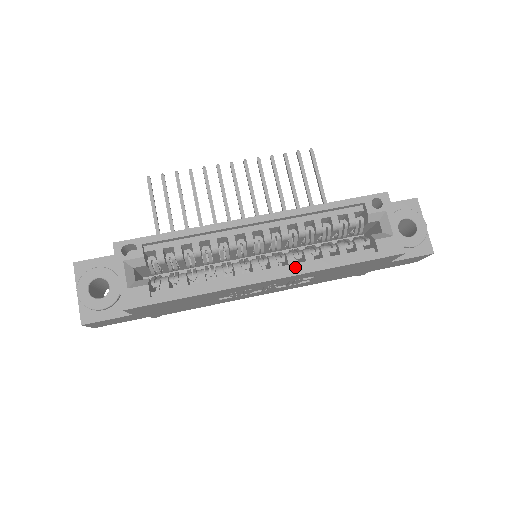
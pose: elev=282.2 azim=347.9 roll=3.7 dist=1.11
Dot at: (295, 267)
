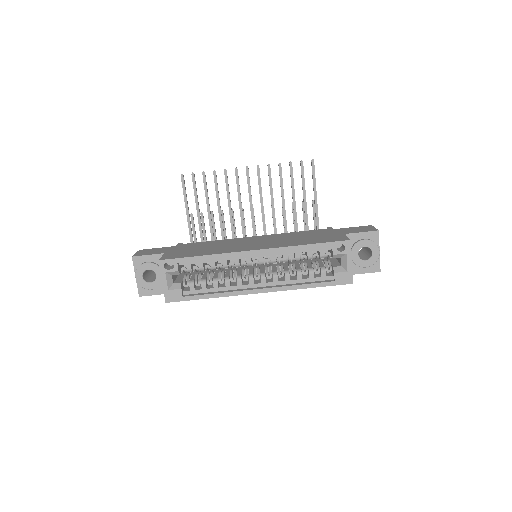
Dot at: (277, 284)
